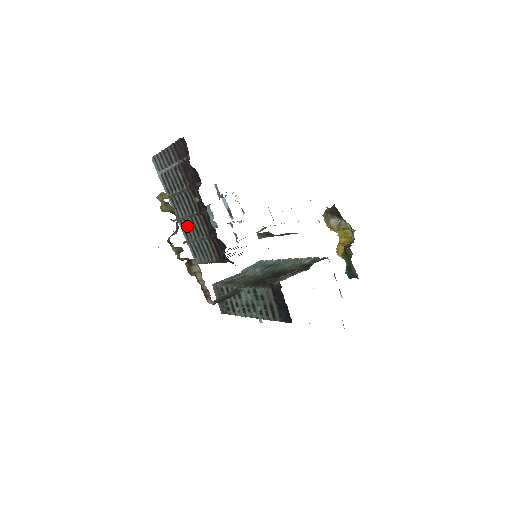
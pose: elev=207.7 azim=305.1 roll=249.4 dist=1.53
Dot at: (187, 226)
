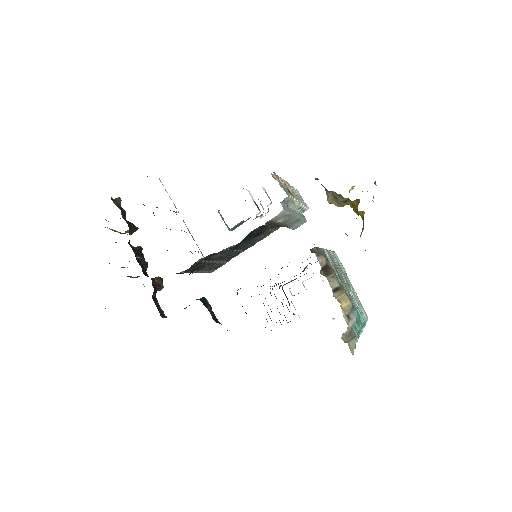
Dot at: occluded
